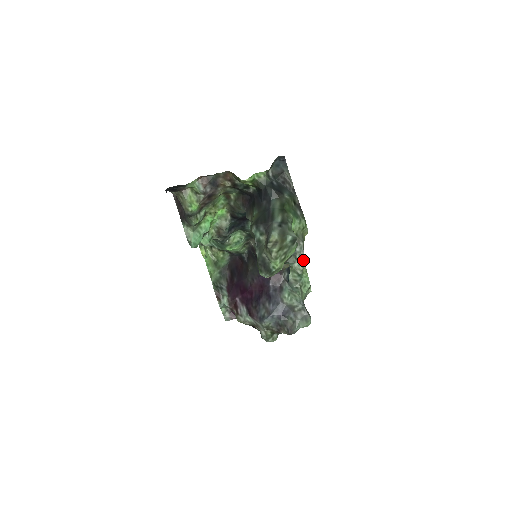
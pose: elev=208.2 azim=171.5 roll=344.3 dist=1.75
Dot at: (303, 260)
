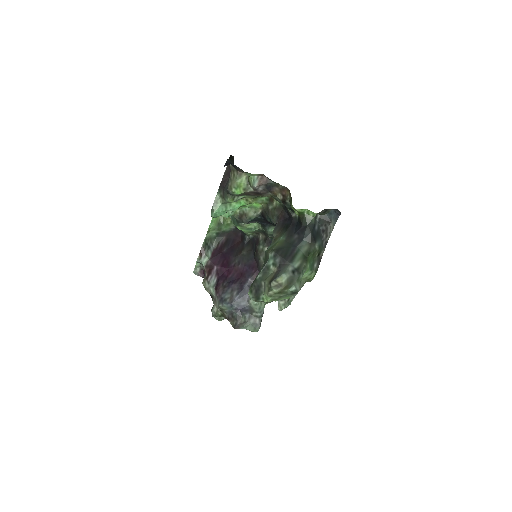
Dot at: (289, 303)
